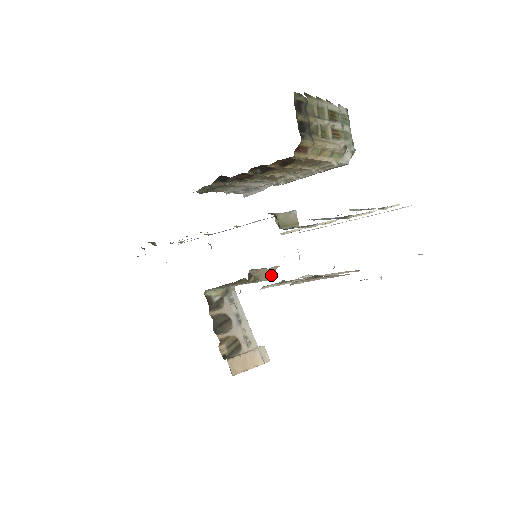
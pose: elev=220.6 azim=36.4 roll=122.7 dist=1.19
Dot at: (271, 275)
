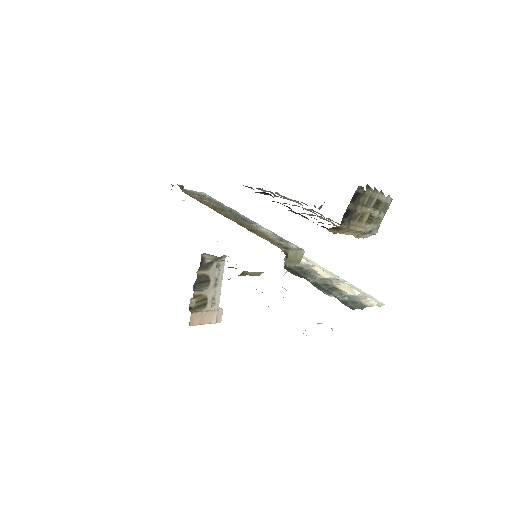
Dot at: (258, 274)
